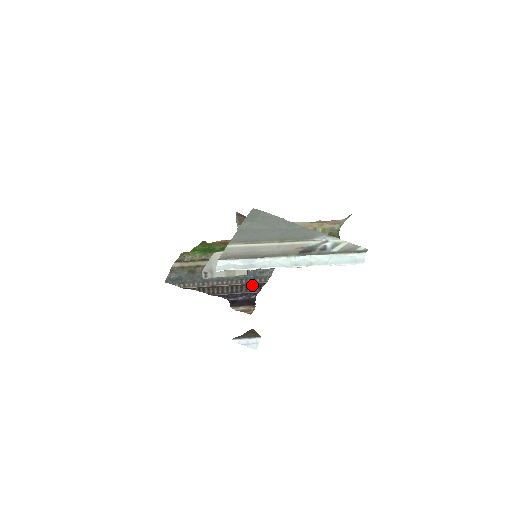
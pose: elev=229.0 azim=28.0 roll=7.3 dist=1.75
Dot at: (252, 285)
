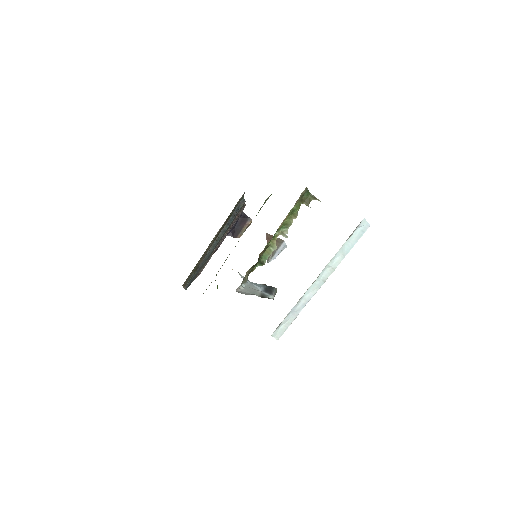
Dot at: occluded
